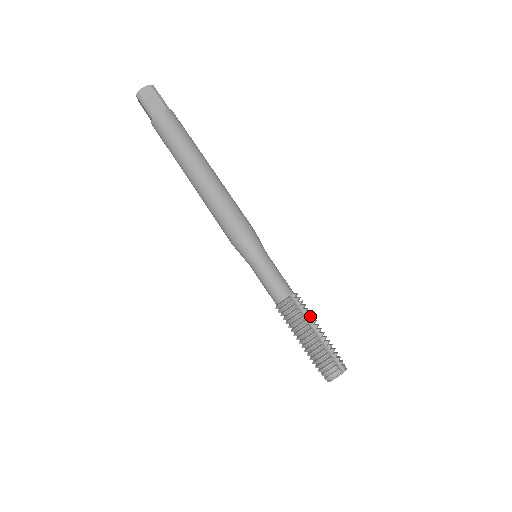
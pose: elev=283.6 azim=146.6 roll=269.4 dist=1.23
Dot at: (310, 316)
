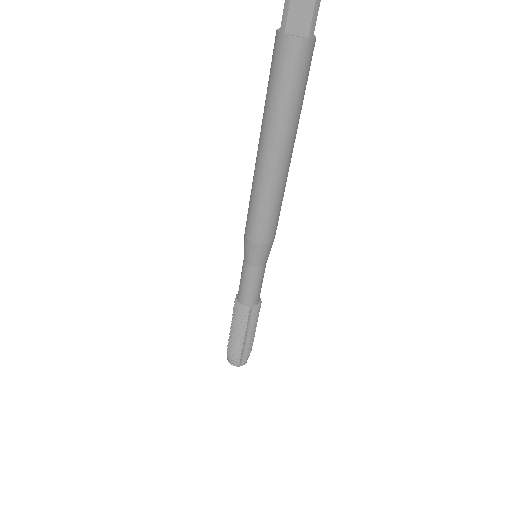
Dot at: (254, 325)
